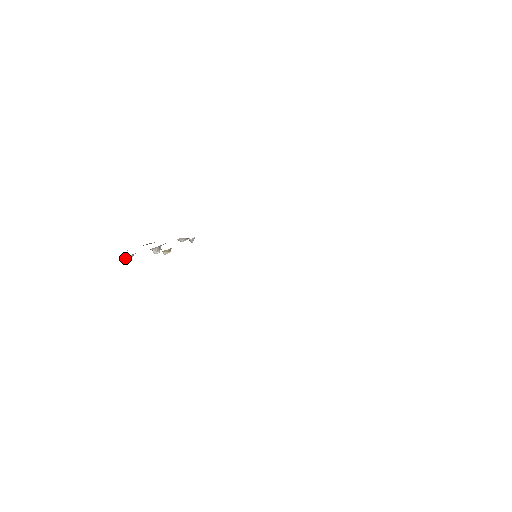
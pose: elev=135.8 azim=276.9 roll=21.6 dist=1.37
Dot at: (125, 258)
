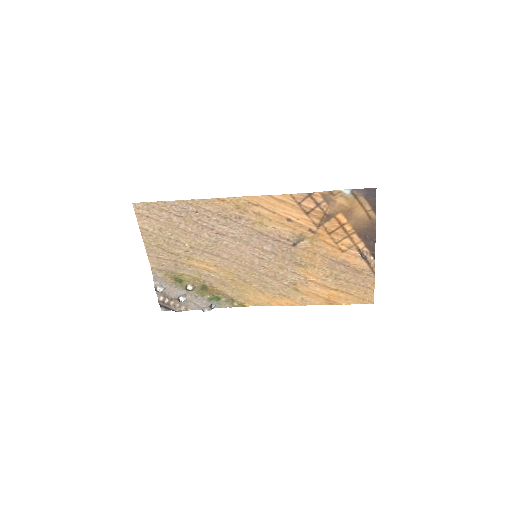
Dot at: (157, 285)
